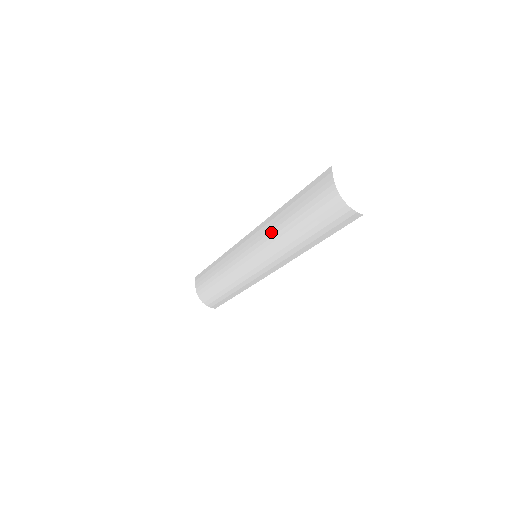
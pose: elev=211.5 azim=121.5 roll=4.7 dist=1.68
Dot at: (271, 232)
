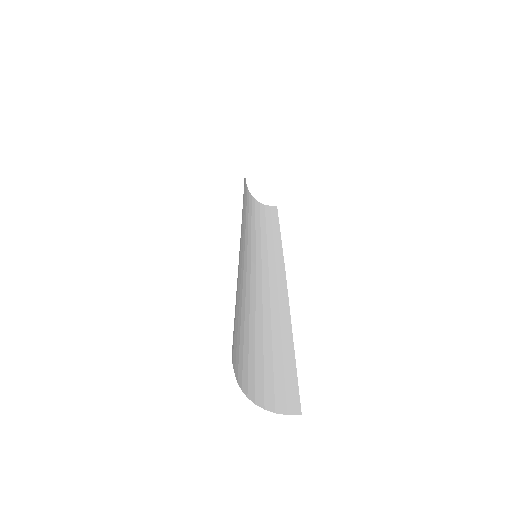
Dot at: (243, 277)
